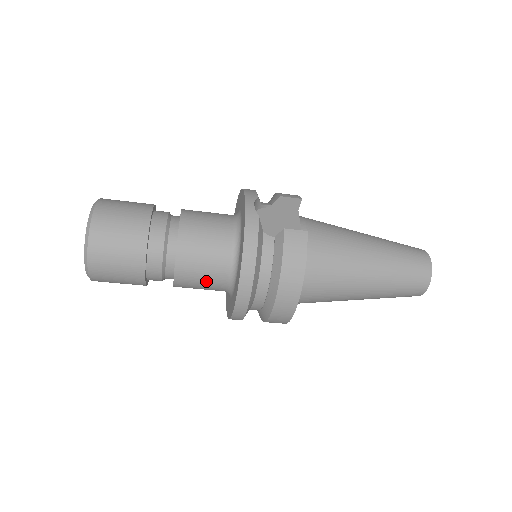
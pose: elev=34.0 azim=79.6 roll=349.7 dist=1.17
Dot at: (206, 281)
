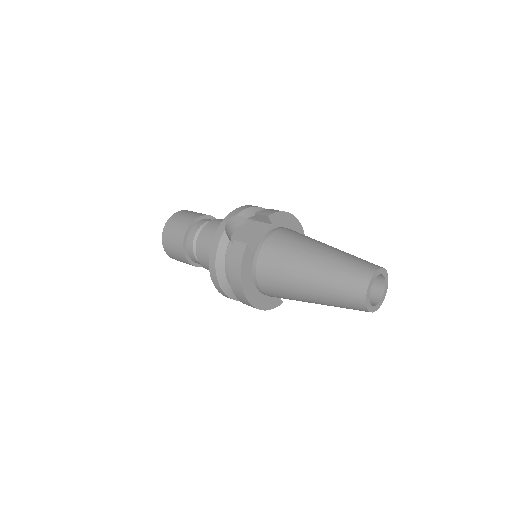
Dot at: occluded
